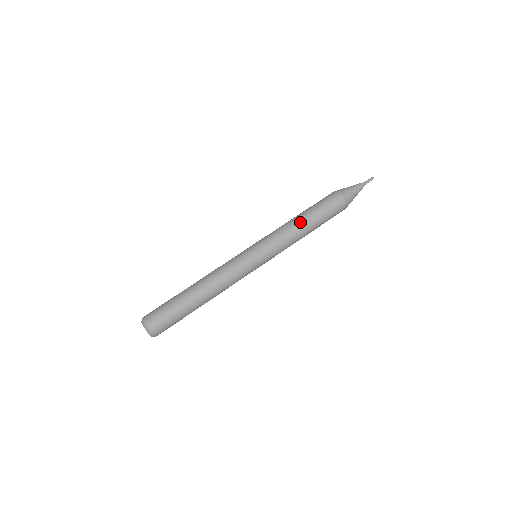
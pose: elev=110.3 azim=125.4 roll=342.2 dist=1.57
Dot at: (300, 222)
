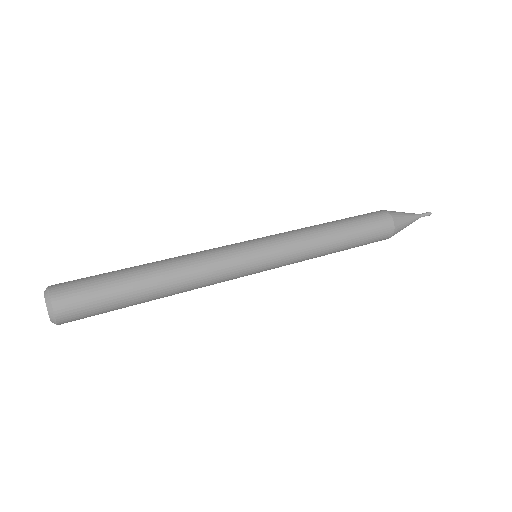
Dot at: (325, 224)
